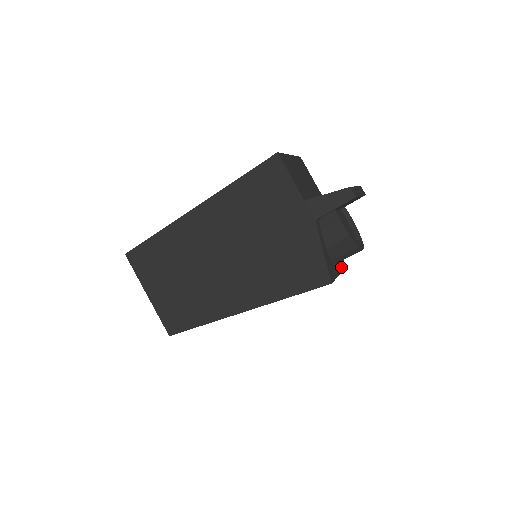
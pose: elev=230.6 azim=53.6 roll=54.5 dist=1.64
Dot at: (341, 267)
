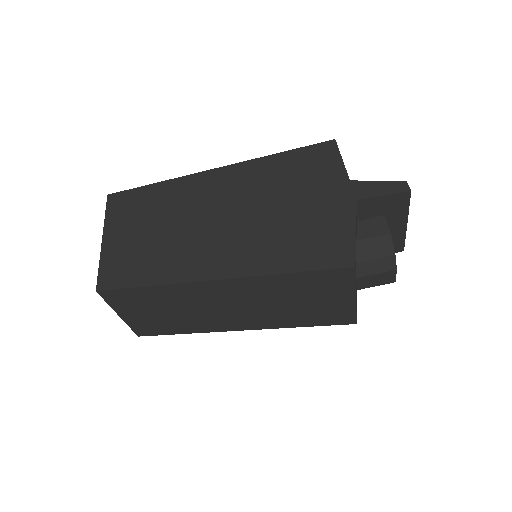
Dot at: (356, 305)
